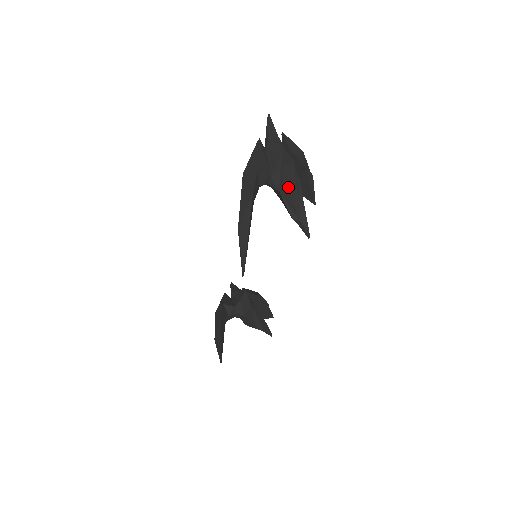
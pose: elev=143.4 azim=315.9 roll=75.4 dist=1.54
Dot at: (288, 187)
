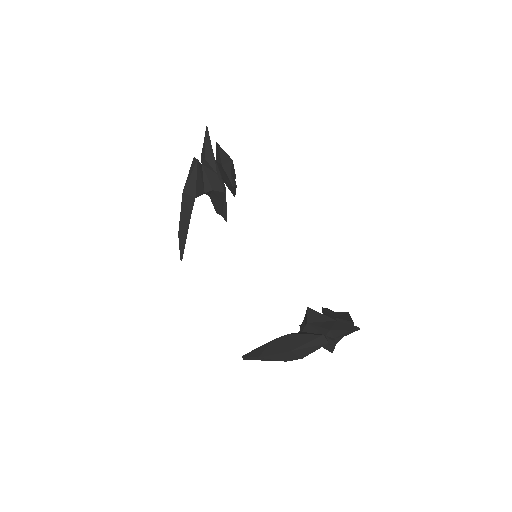
Dot at: occluded
